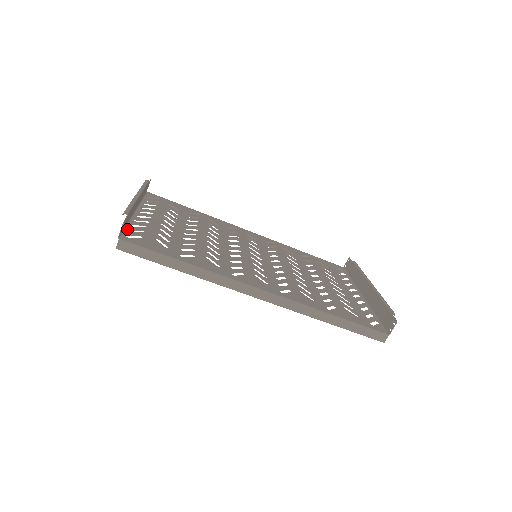
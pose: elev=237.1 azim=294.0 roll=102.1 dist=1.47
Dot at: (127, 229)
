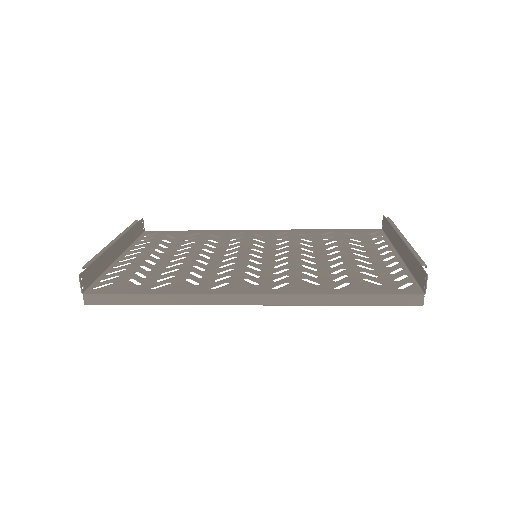
Dot at: (98, 280)
